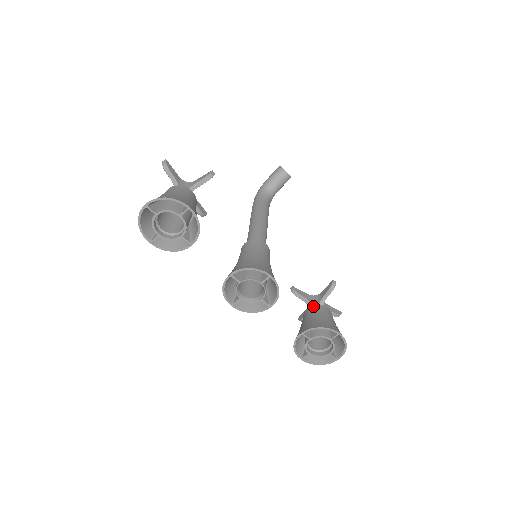
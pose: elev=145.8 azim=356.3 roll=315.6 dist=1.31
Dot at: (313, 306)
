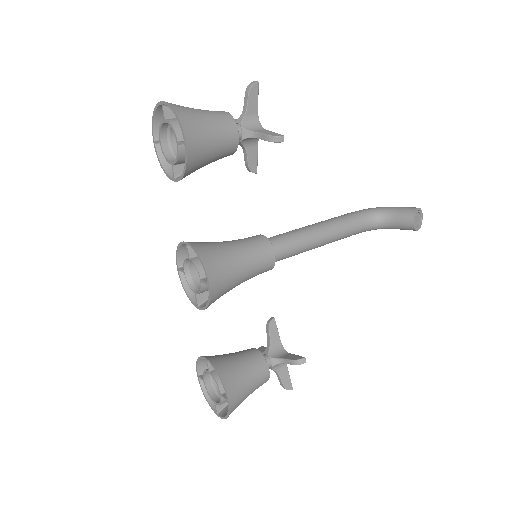
Dot at: (259, 353)
